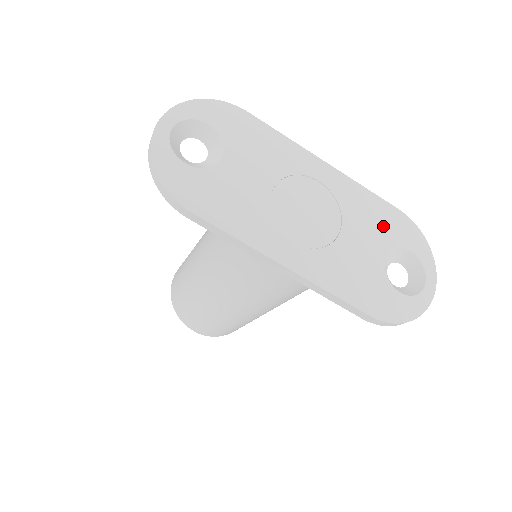
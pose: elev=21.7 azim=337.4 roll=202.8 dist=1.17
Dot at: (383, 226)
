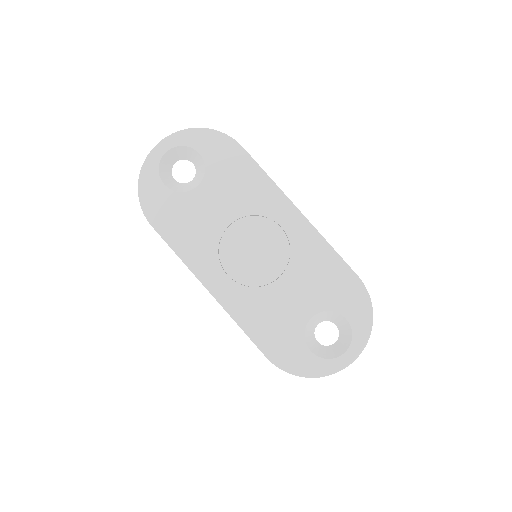
Dot at: (329, 287)
